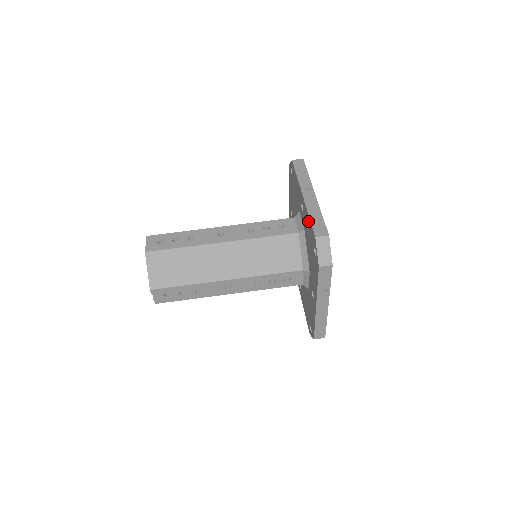
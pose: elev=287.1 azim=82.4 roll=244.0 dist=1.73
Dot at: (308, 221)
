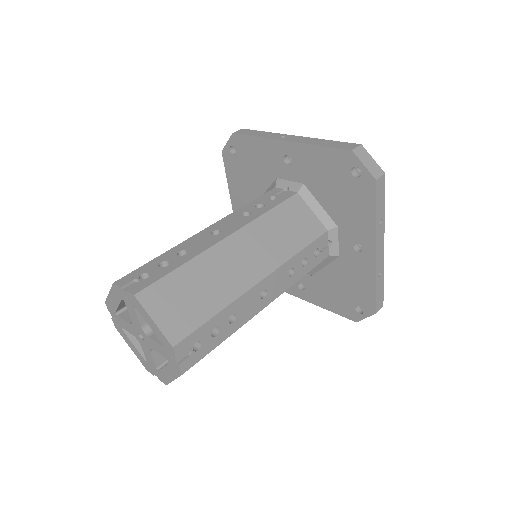
Dot at: (318, 155)
